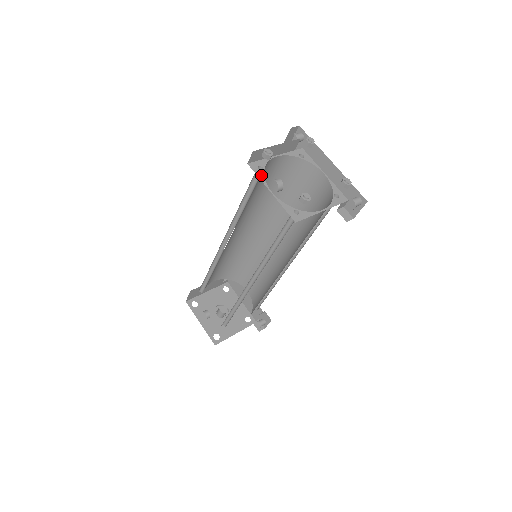
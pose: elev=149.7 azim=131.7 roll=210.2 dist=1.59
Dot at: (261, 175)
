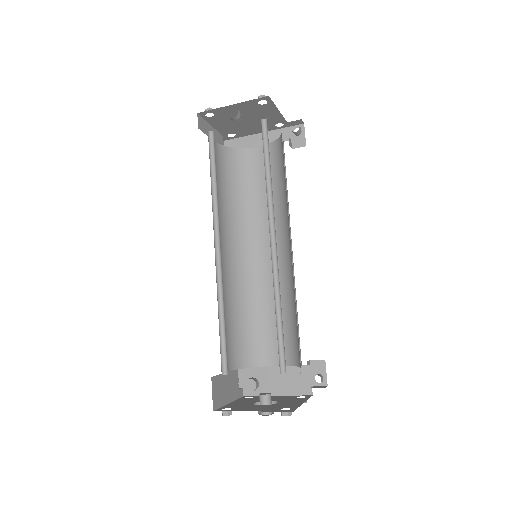
Dot at: occluded
